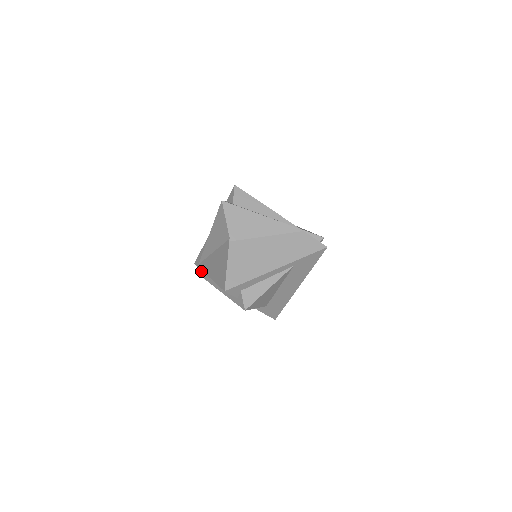
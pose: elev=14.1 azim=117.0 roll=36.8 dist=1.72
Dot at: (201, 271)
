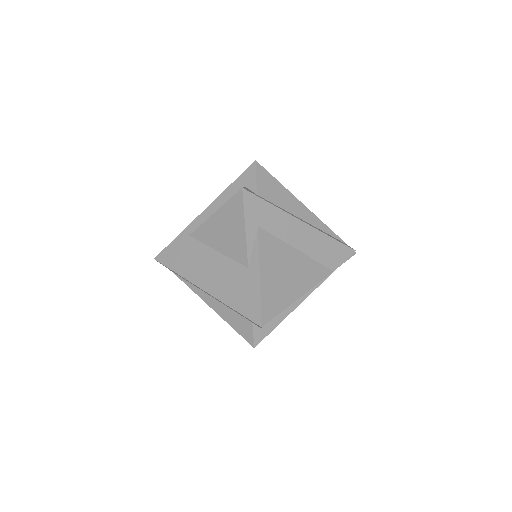
Dot at: occluded
